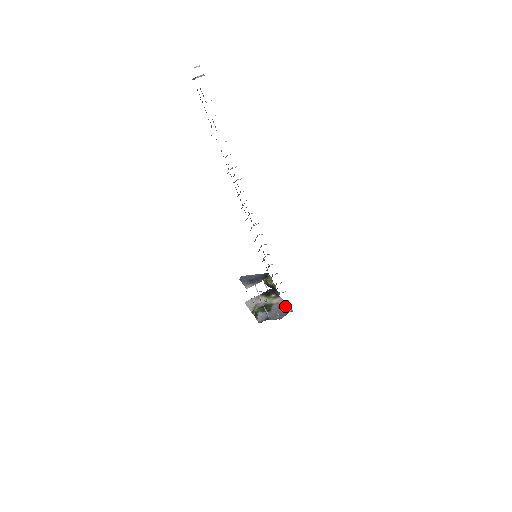
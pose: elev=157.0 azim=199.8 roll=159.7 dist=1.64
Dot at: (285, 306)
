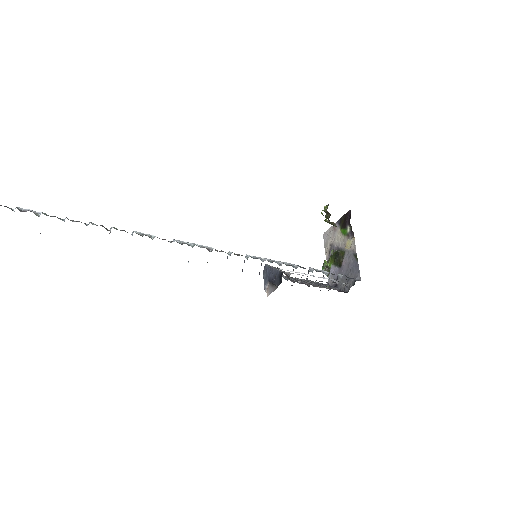
Dot at: (355, 263)
